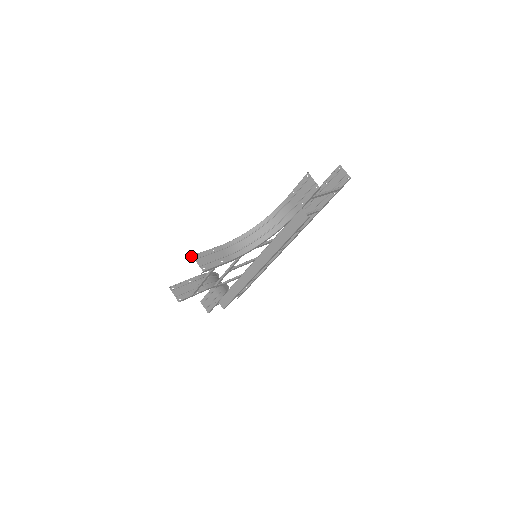
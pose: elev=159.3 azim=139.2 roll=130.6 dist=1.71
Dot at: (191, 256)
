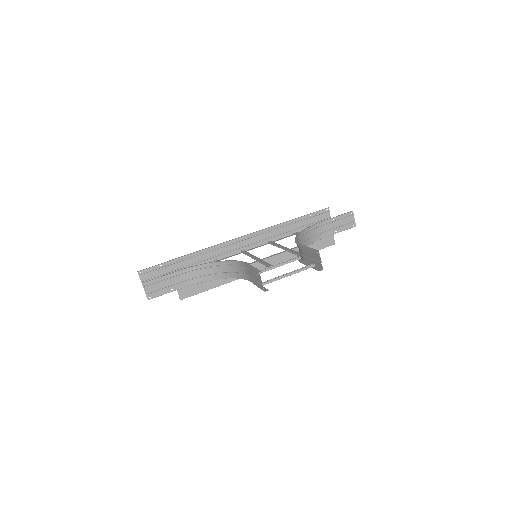
Dot at: (317, 251)
